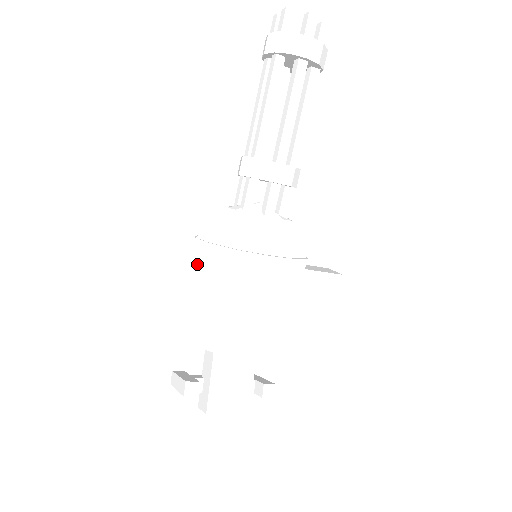
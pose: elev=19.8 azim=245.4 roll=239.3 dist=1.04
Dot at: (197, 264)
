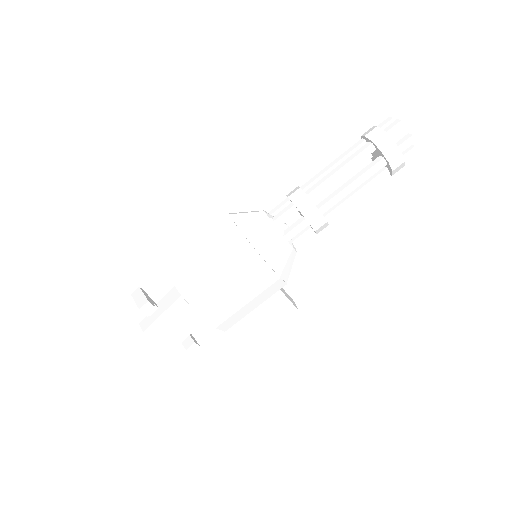
Dot at: (217, 232)
